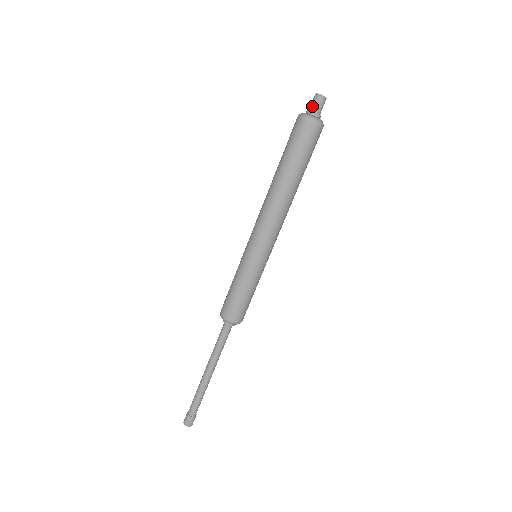
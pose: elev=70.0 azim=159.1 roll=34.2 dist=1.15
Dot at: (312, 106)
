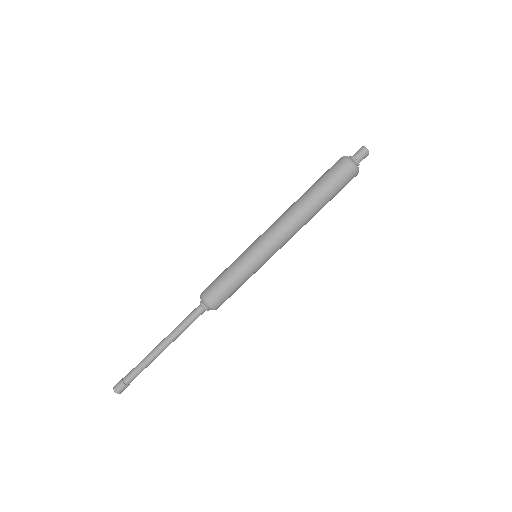
Dot at: occluded
